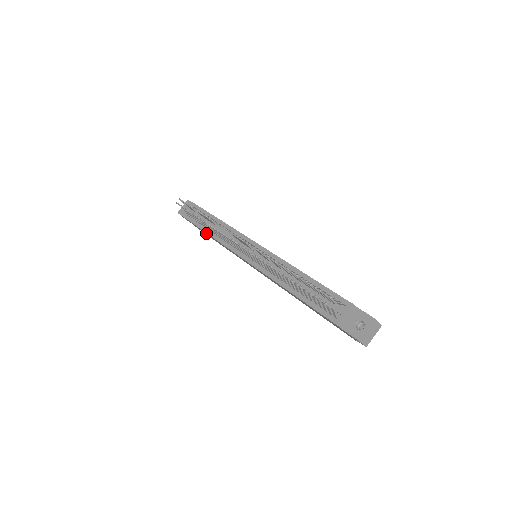
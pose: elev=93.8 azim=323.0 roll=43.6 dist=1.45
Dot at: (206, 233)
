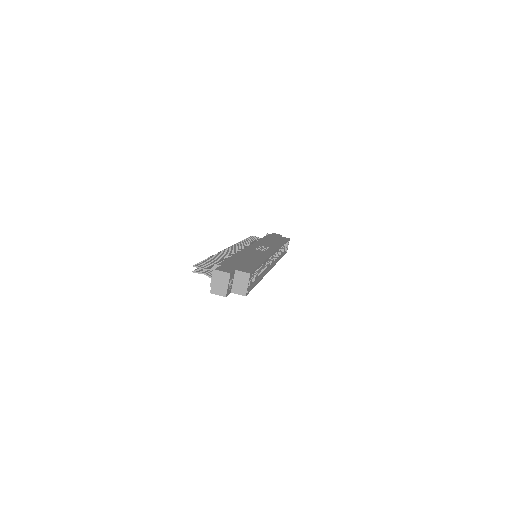
Dot at: occluded
